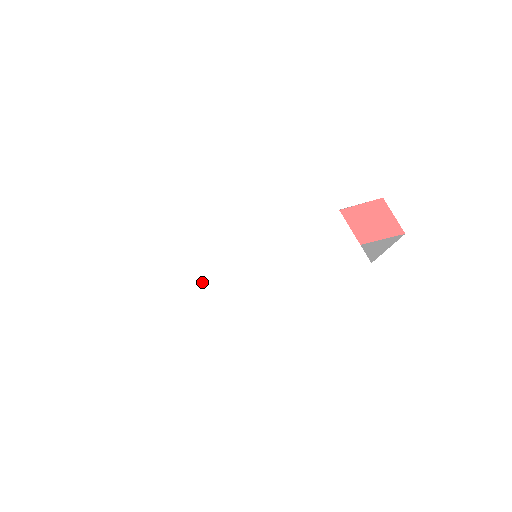
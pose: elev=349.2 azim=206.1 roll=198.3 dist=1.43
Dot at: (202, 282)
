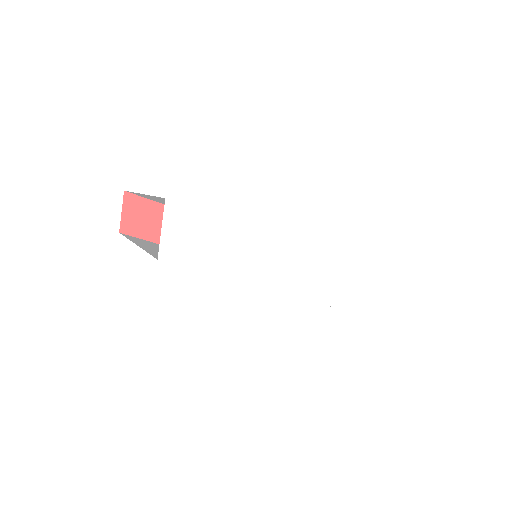
Dot at: (285, 275)
